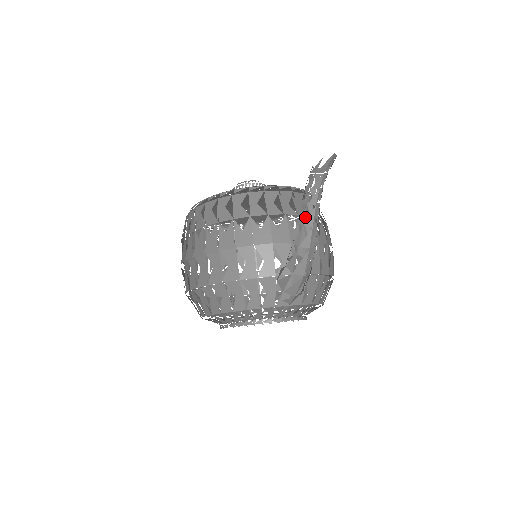
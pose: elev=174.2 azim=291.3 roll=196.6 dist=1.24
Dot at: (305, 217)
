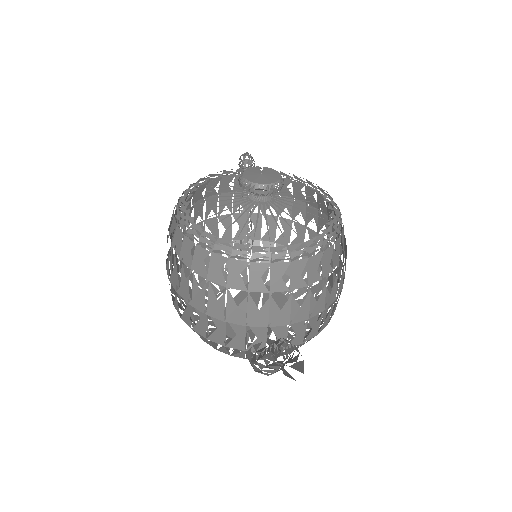
Dot at: (334, 211)
